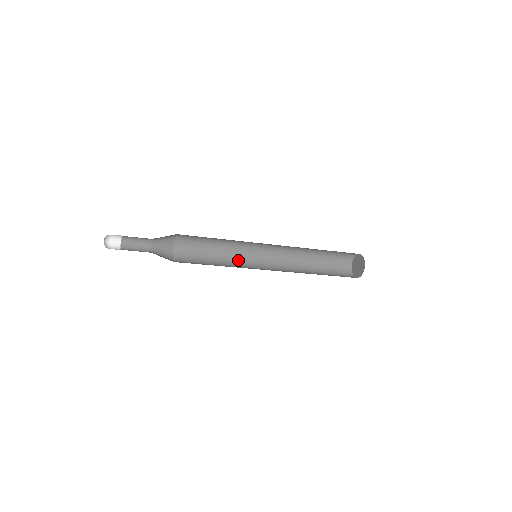
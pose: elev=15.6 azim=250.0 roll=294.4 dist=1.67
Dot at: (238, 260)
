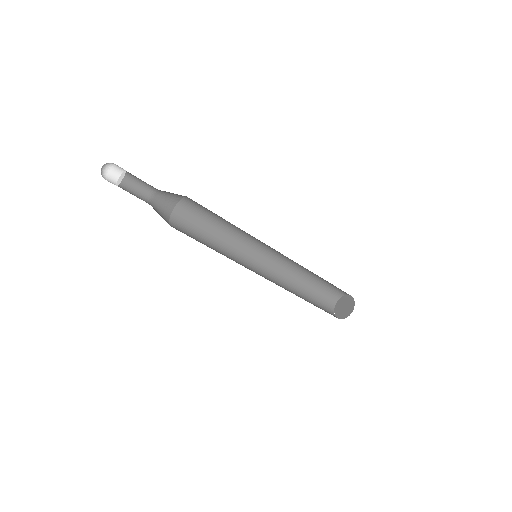
Dot at: occluded
